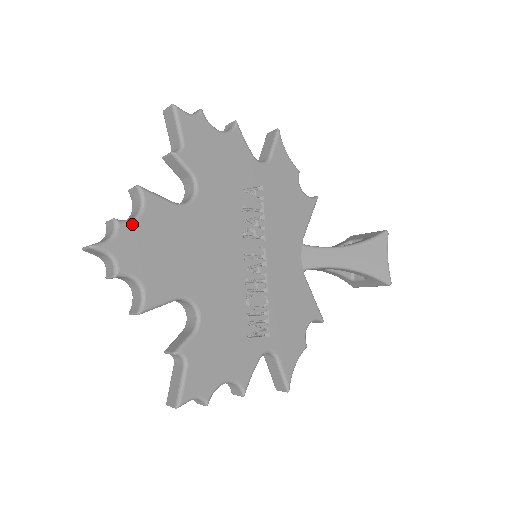
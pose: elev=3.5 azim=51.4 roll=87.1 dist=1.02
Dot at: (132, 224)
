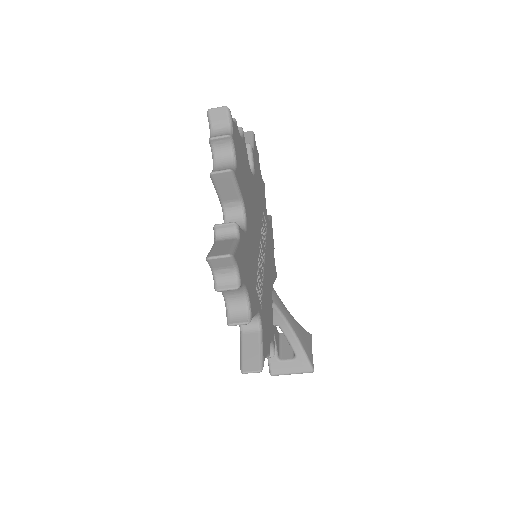
Dot at: (239, 133)
